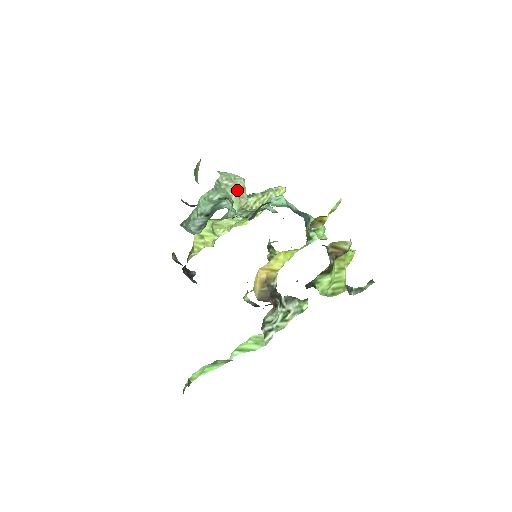
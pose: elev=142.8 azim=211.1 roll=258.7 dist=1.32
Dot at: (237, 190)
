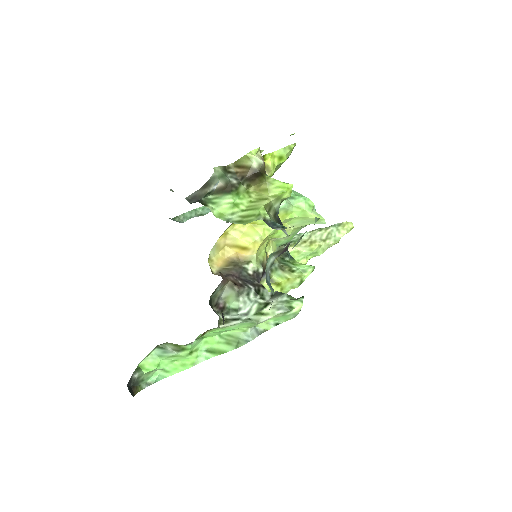
Dot at: occluded
